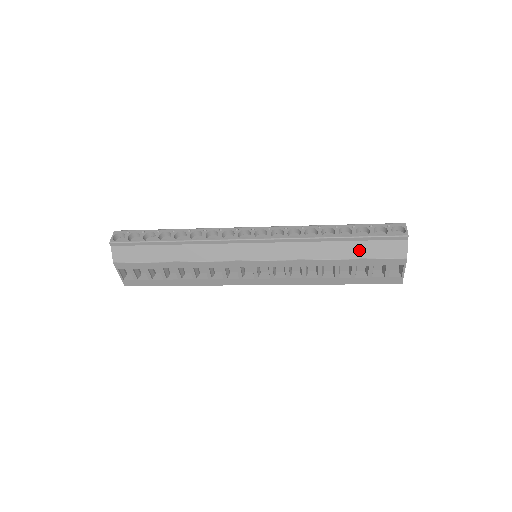
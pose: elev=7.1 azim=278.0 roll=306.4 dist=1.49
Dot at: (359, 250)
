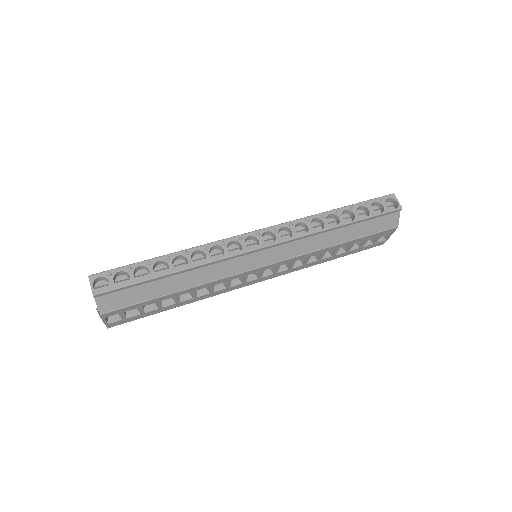
Dot at: (361, 230)
